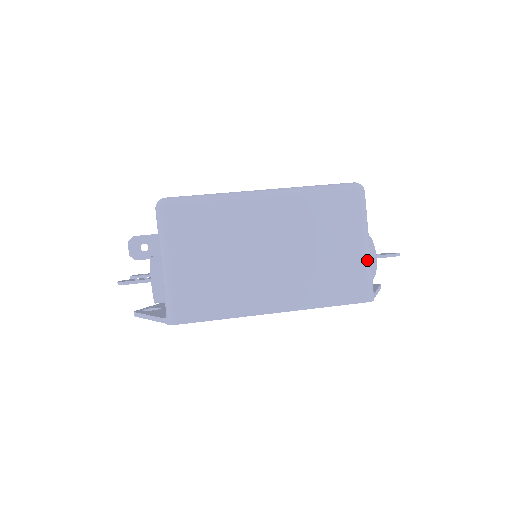
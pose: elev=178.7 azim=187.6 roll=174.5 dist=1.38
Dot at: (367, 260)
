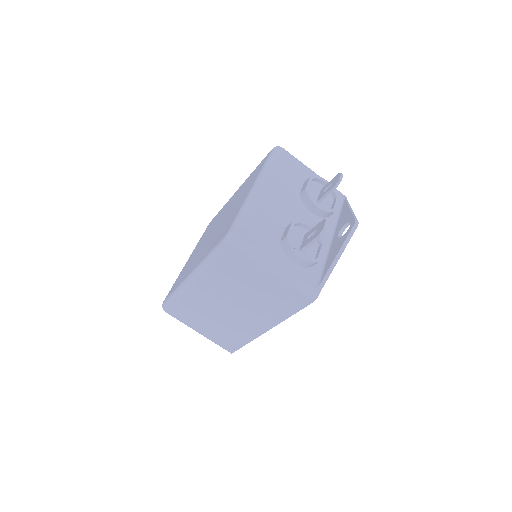
Dot at: (284, 280)
